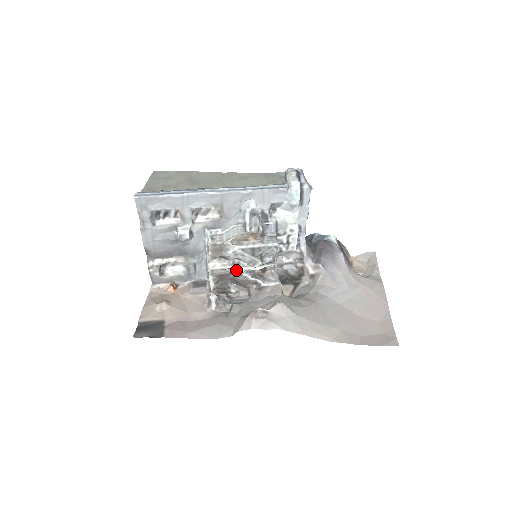
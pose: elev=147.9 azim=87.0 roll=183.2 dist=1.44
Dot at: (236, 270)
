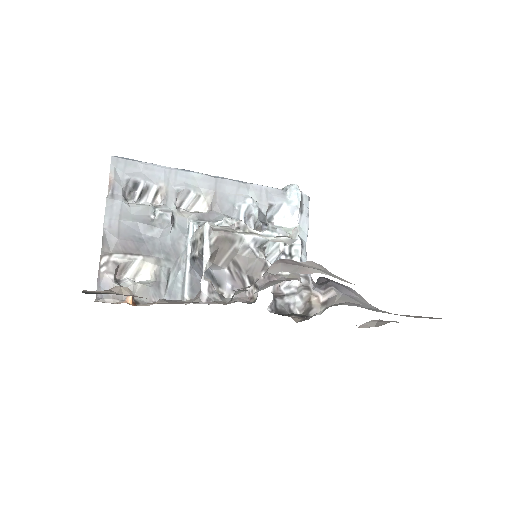
Dot at: (242, 234)
